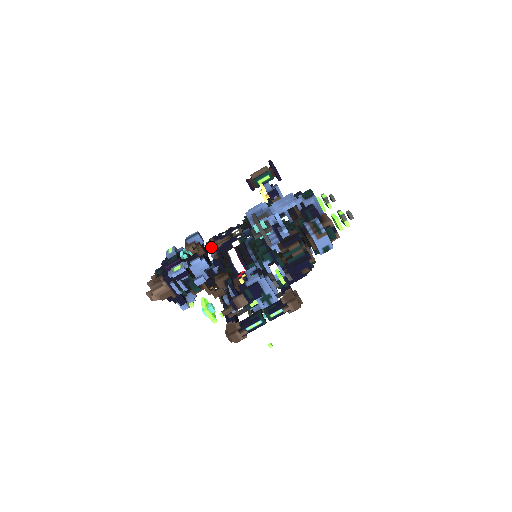
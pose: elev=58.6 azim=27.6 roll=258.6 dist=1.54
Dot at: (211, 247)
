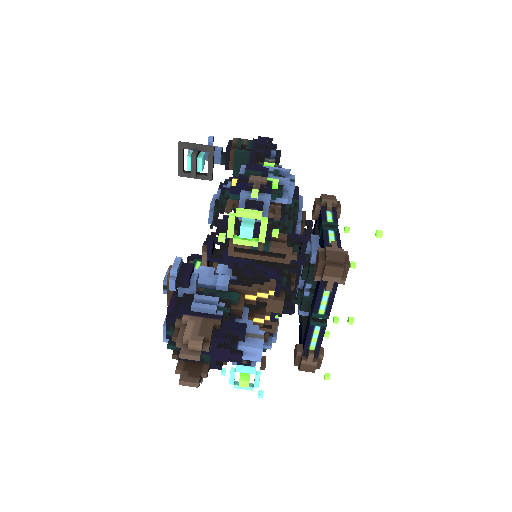
Dot at: occluded
